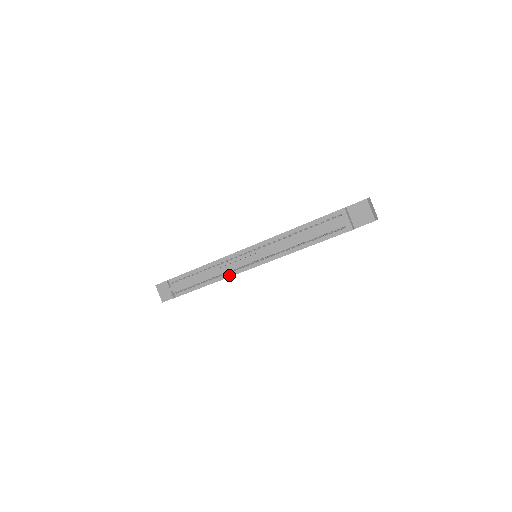
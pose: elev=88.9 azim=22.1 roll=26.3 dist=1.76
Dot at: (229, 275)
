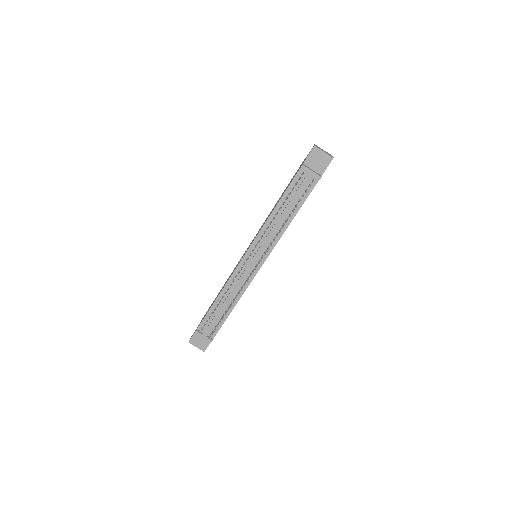
Dot at: (246, 287)
